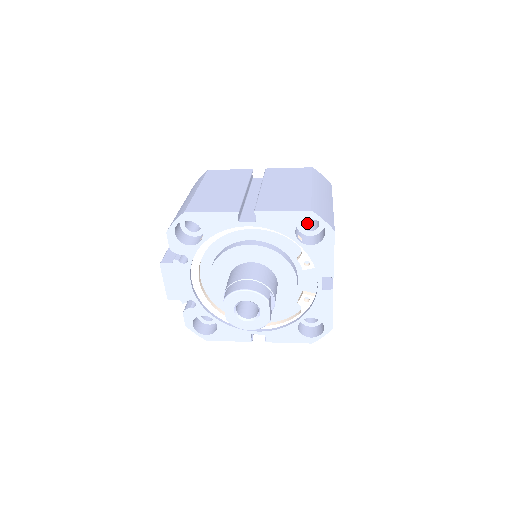
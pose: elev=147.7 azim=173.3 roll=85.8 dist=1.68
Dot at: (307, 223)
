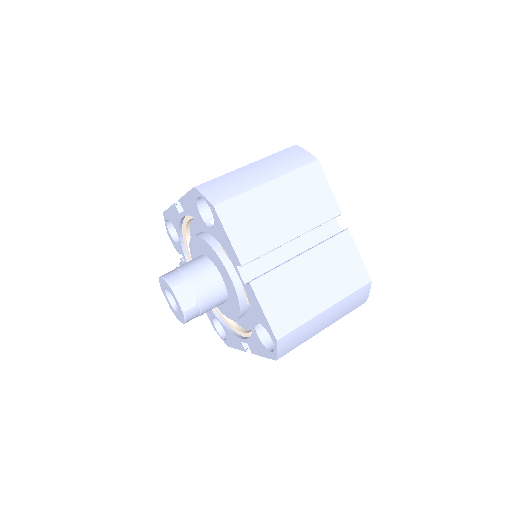
Dot at: occluded
